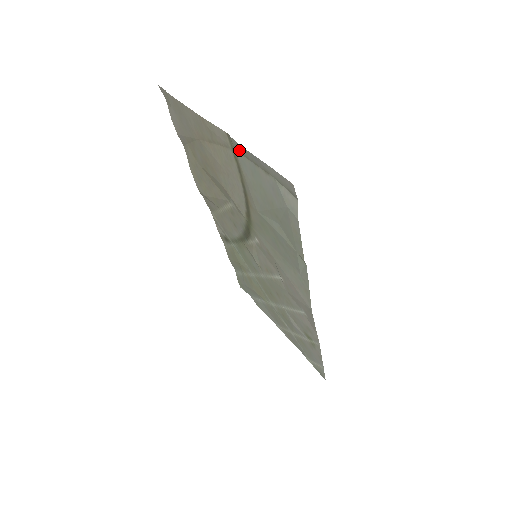
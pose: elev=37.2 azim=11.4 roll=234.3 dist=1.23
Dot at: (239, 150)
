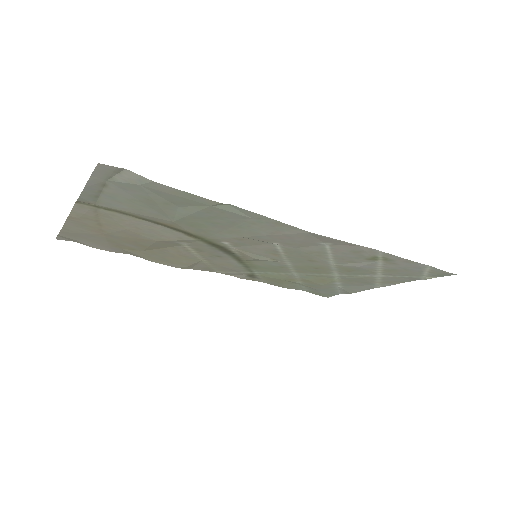
Dot at: (91, 200)
